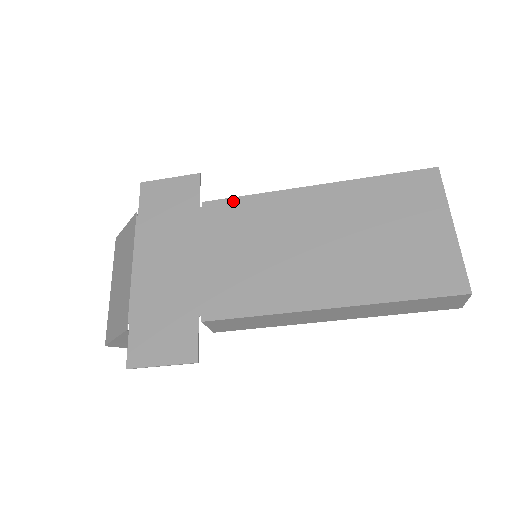
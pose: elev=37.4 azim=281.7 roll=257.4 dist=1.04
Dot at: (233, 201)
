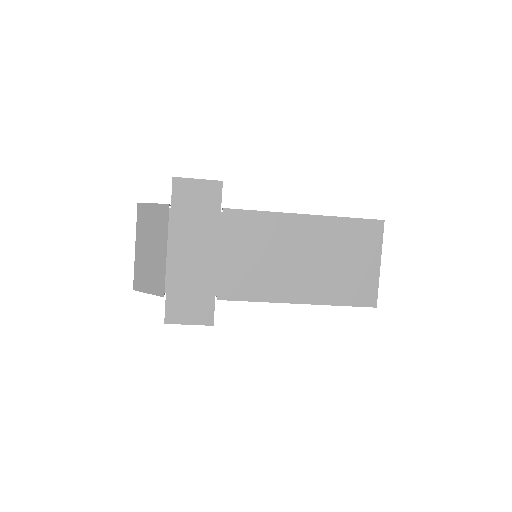
Dot at: (246, 213)
